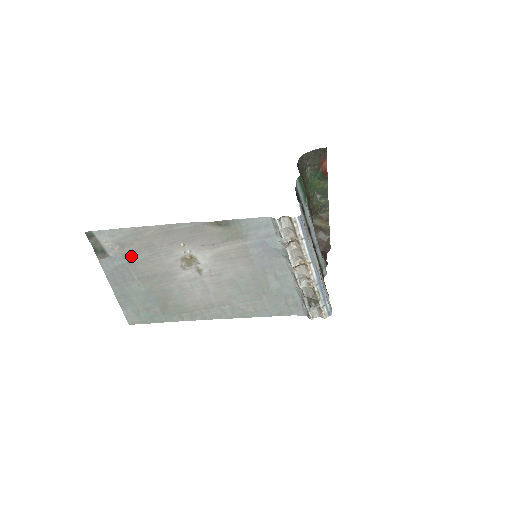
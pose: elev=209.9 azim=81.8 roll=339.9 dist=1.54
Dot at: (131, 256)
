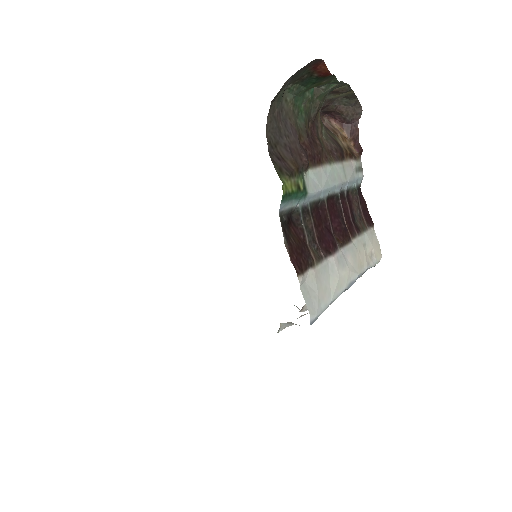
Dot at: occluded
